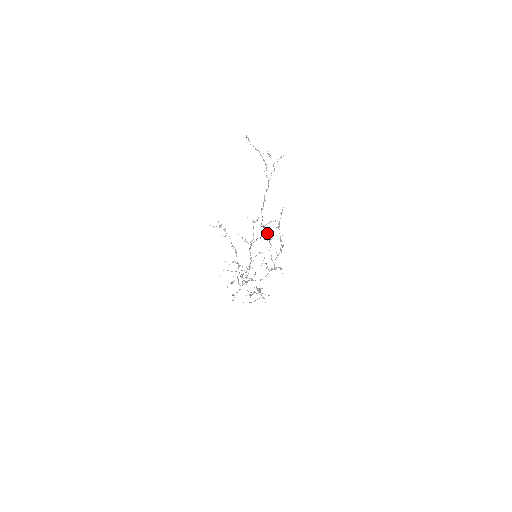
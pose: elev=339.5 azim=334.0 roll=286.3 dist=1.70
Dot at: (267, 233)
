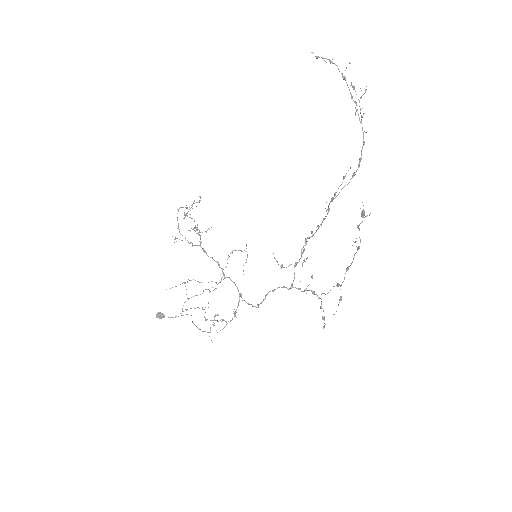
Dot at: occluded
